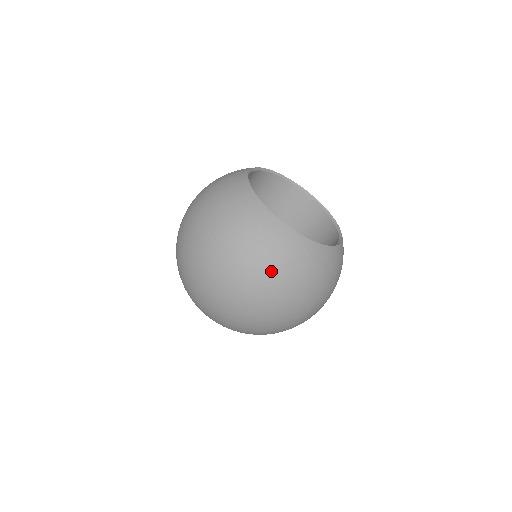
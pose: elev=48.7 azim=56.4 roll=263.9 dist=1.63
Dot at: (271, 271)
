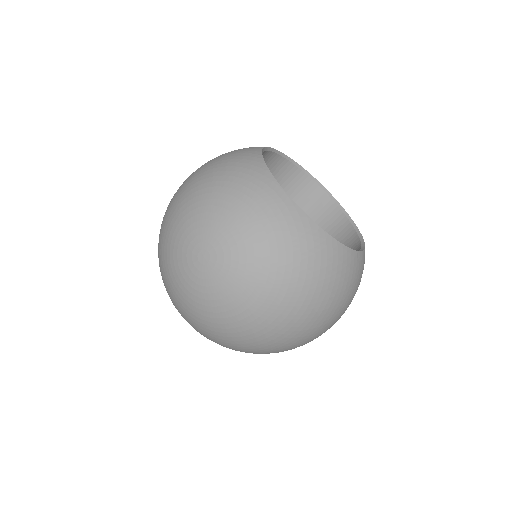
Dot at: (342, 304)
